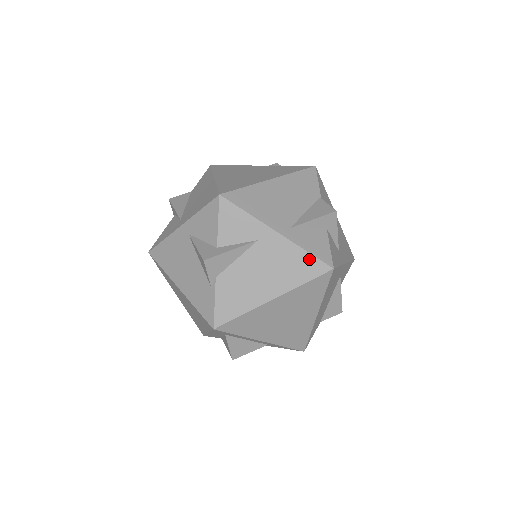
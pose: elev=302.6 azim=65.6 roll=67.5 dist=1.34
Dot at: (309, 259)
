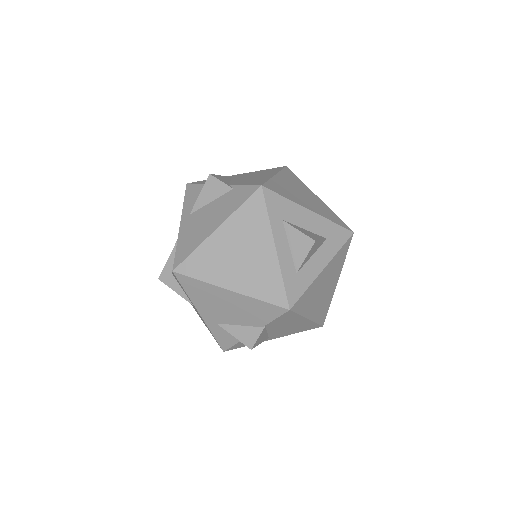
Dot at: occluded
